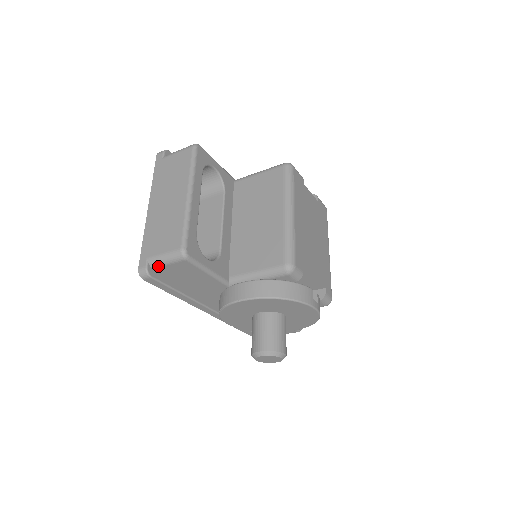
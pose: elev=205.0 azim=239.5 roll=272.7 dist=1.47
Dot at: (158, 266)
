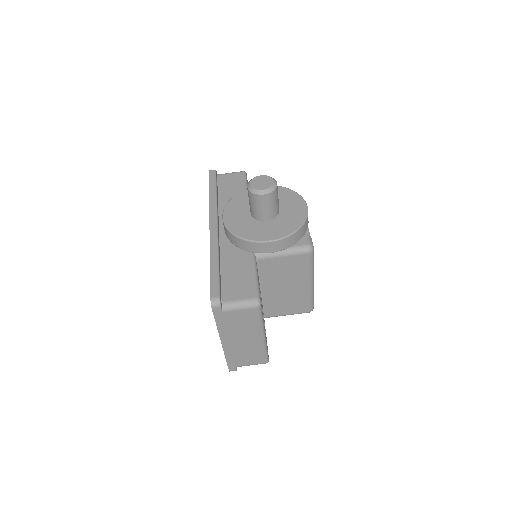
Dot at: (222, 174)
